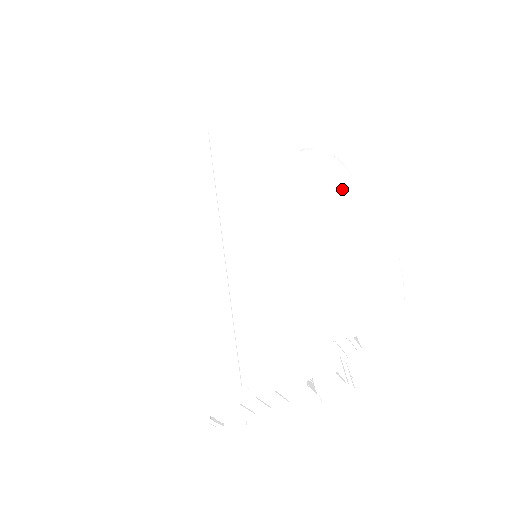
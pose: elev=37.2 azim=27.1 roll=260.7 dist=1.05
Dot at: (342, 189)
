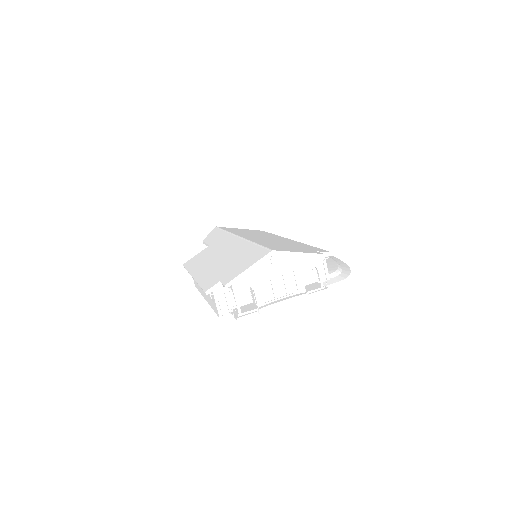
Dot at: occluded
